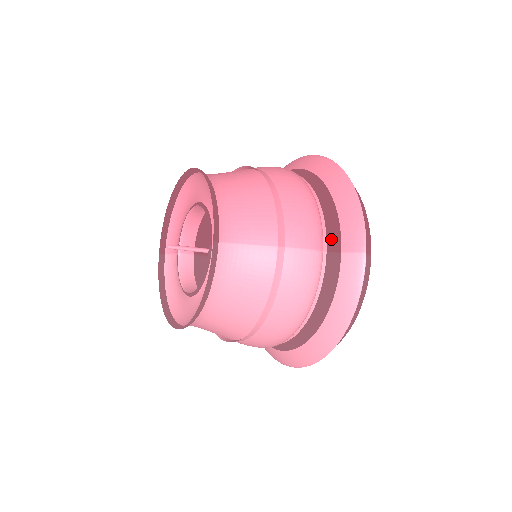
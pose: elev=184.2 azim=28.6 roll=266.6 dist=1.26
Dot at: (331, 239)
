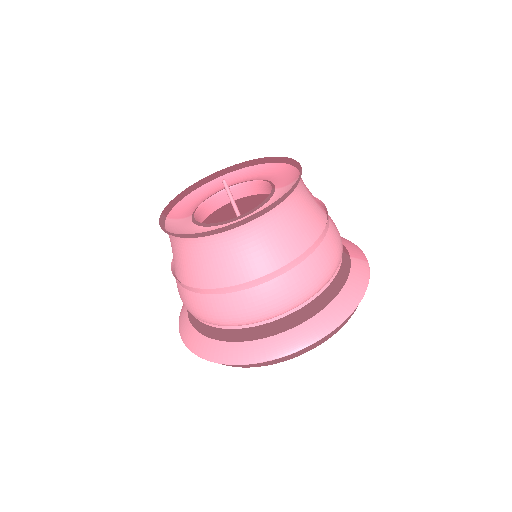
Dot at: (343, 247)
